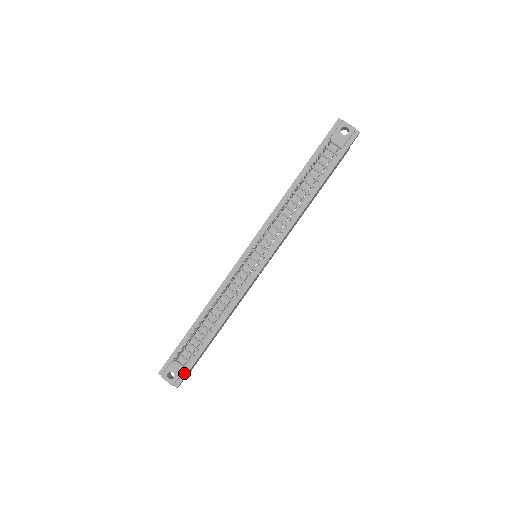
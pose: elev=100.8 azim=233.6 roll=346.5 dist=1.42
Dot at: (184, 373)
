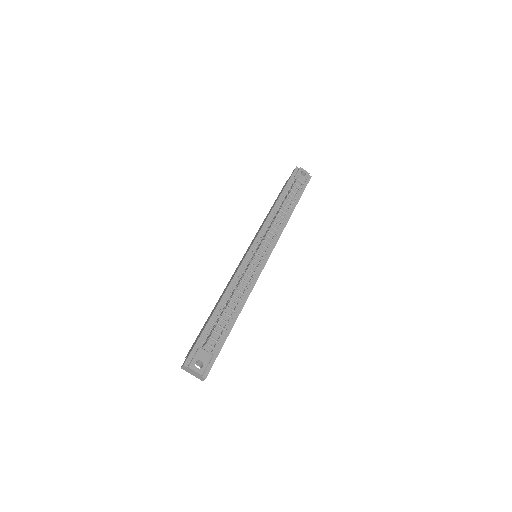
Dot at: (211, 361)
